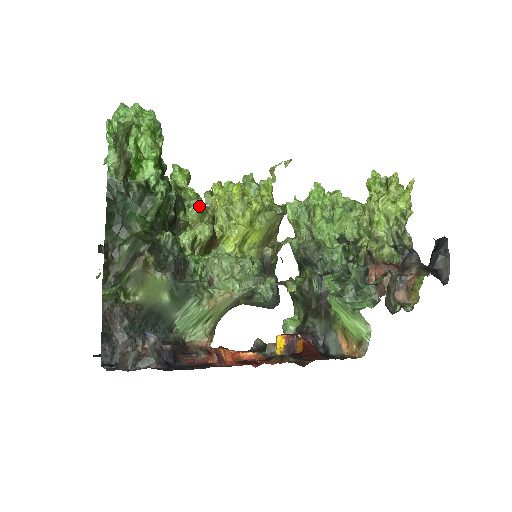
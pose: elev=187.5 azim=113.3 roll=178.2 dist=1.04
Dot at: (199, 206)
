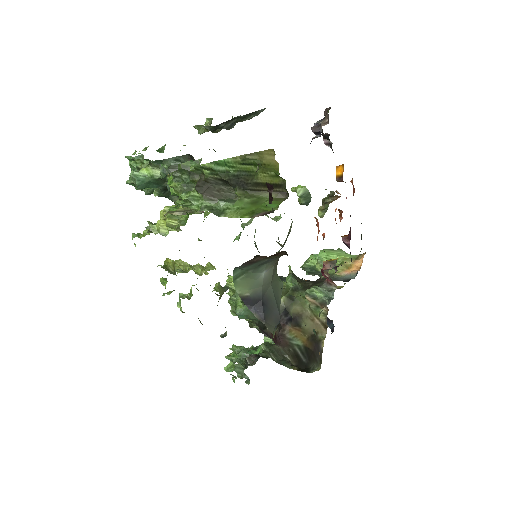
Dot at: occluded
